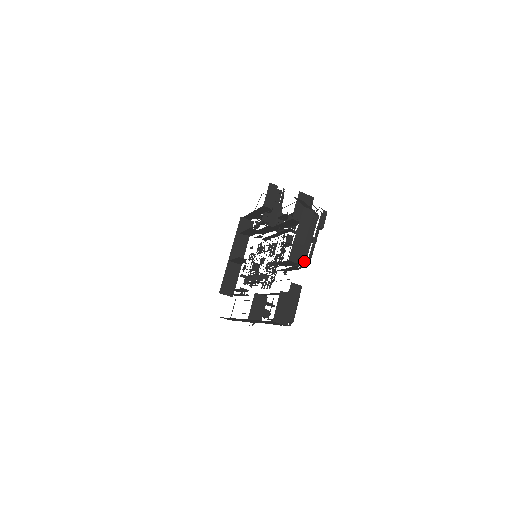
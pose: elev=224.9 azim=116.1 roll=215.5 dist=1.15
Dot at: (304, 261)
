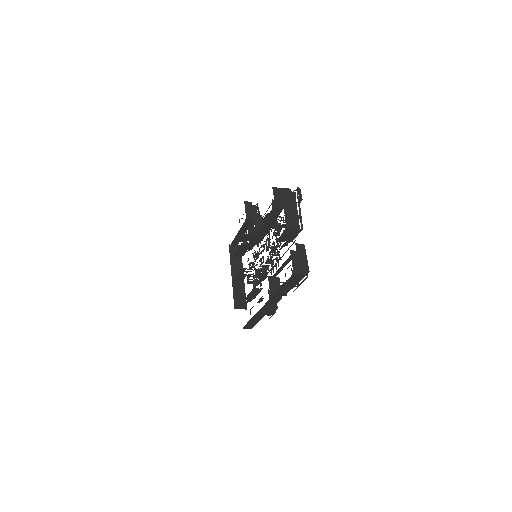
Dot at: (298, 227)
